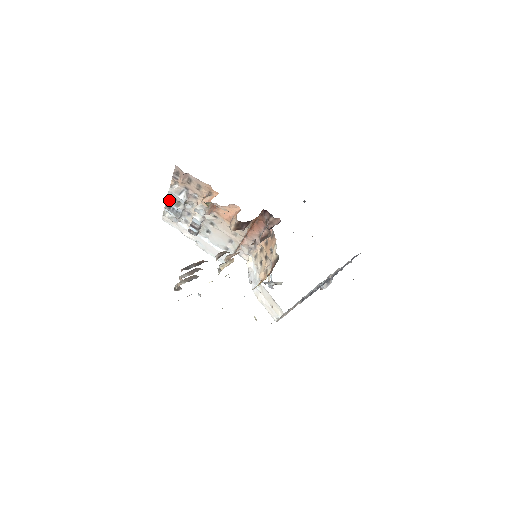
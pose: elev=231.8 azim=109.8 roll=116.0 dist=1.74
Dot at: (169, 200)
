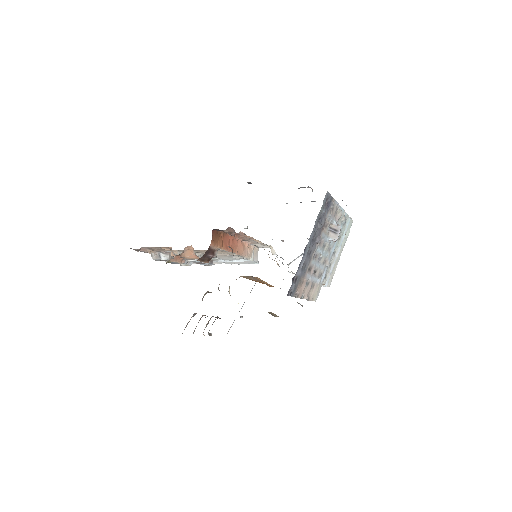
Dot at: (165, 261)
